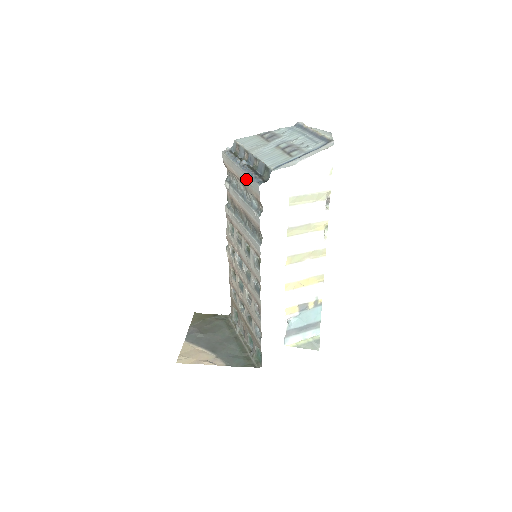
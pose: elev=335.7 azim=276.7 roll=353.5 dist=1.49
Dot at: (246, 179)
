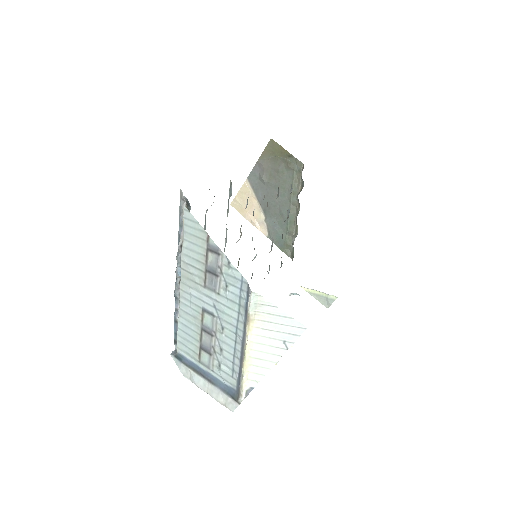
Dot at: occluded
